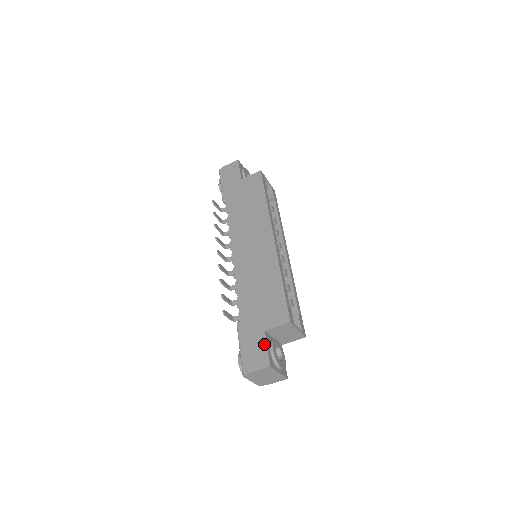
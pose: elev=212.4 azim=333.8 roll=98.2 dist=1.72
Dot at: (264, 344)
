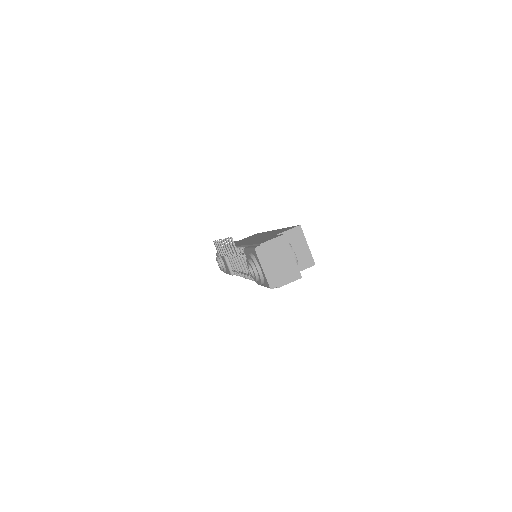
Dot at: (276, 235)
